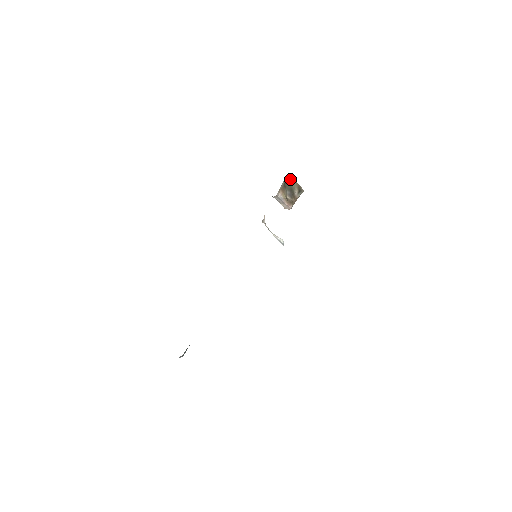
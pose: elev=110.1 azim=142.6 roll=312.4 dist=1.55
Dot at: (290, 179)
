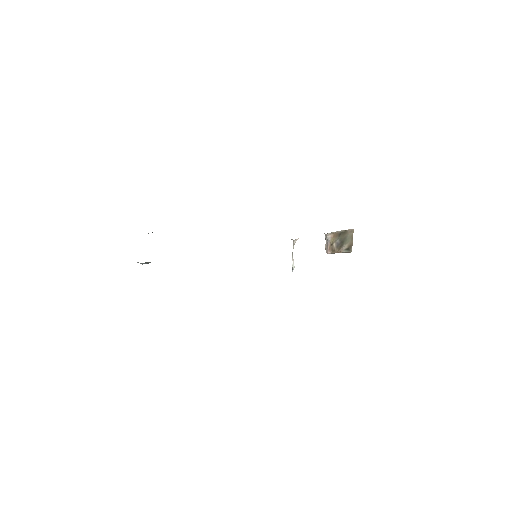
Dot at: (350, 234)
